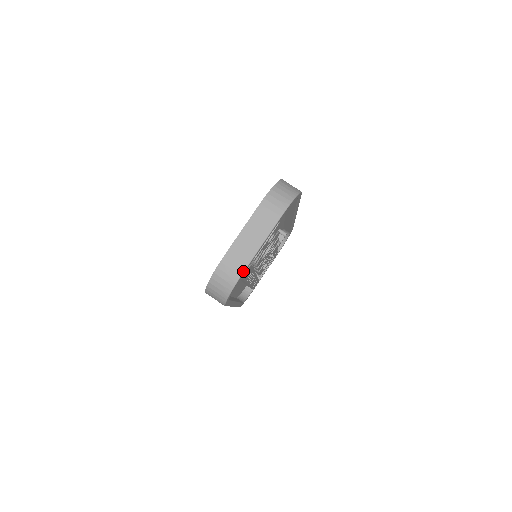
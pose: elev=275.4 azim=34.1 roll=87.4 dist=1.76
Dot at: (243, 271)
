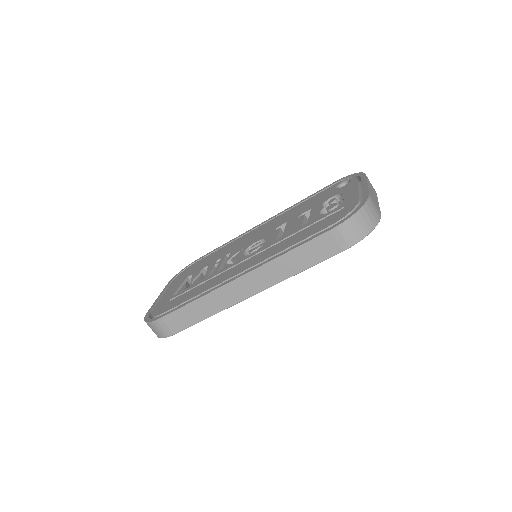
Dot at: occluded
